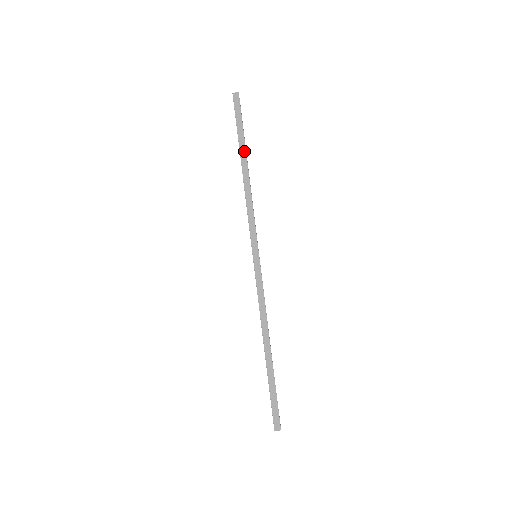
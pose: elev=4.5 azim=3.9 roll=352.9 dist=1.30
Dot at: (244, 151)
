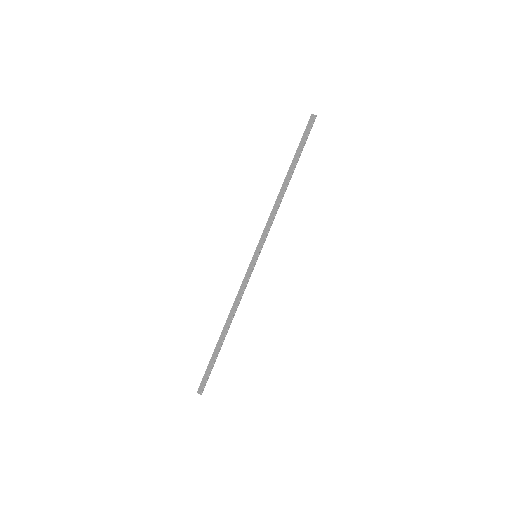
Dot at: (293, 167)
